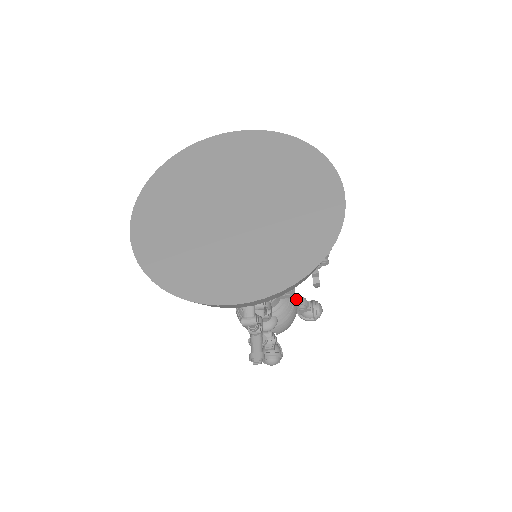
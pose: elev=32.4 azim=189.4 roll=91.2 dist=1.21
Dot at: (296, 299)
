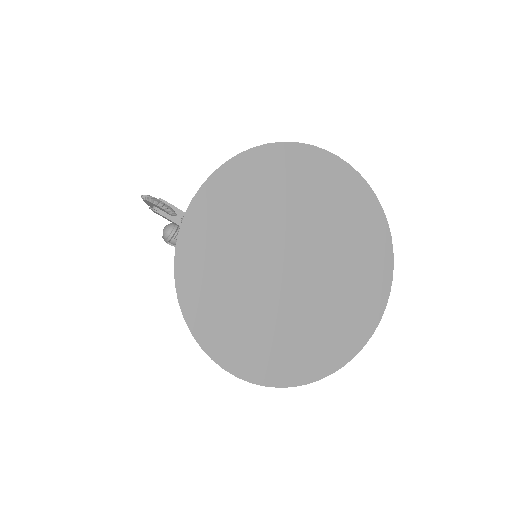
Dot at: occluded
